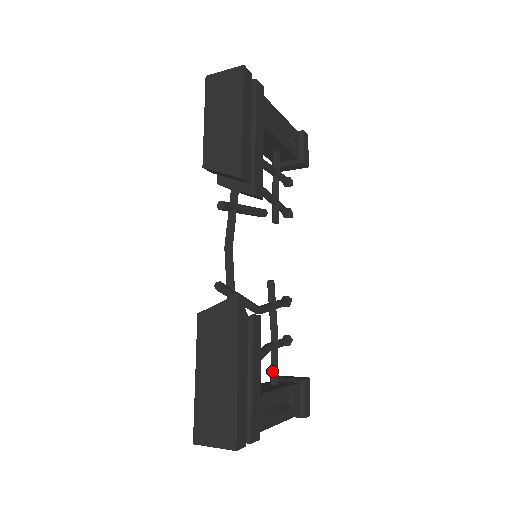
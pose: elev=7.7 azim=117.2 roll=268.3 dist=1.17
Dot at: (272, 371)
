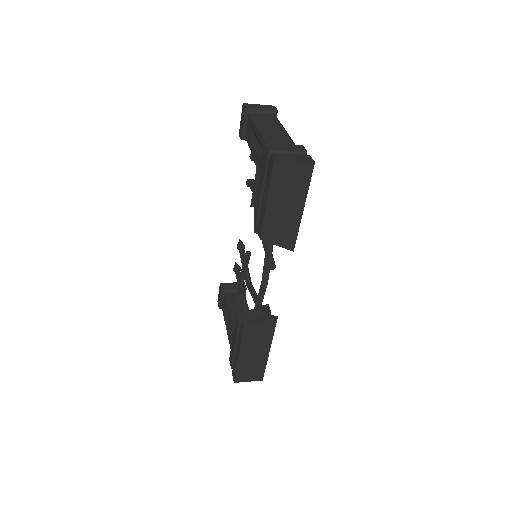
Dot at: (238, 300)
